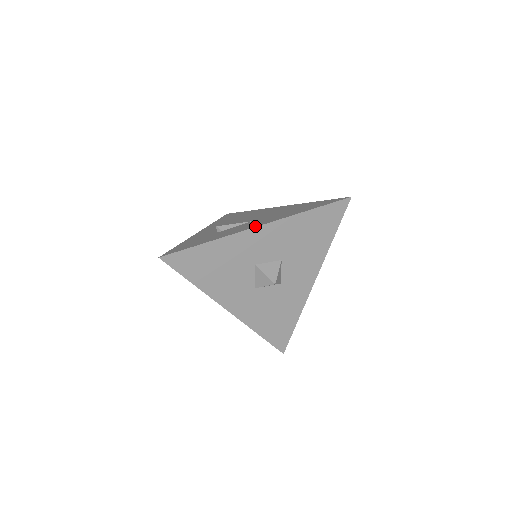
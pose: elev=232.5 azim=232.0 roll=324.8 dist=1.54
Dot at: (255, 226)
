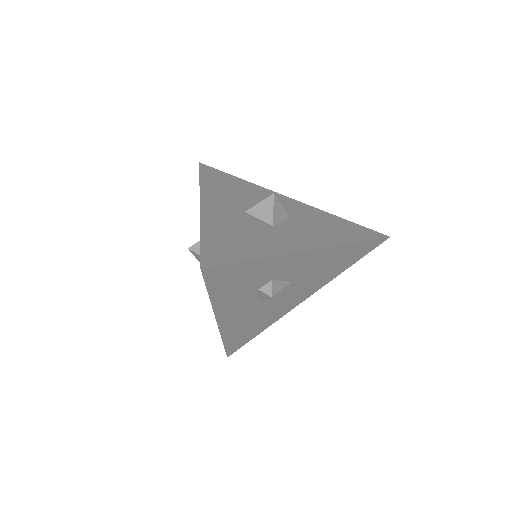
Dot at: occluded
